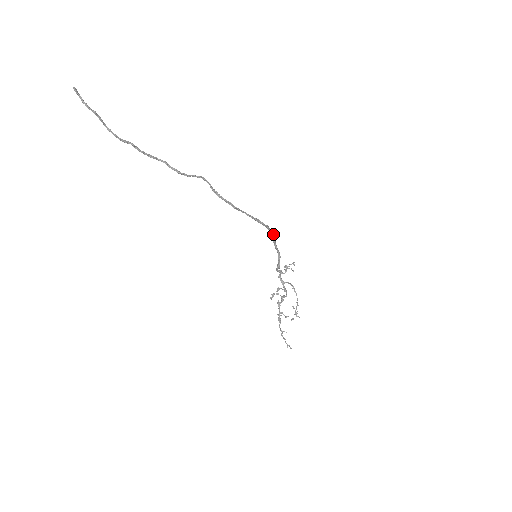
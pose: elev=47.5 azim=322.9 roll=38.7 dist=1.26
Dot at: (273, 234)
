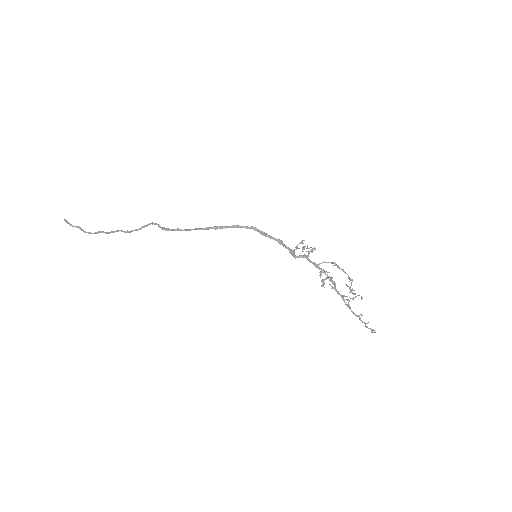
Dot at: (252, 228)
